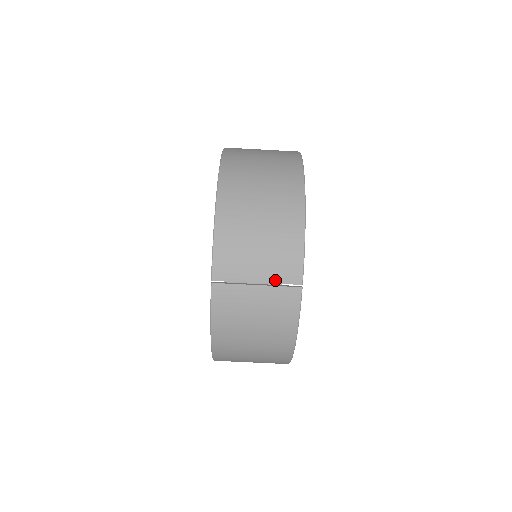
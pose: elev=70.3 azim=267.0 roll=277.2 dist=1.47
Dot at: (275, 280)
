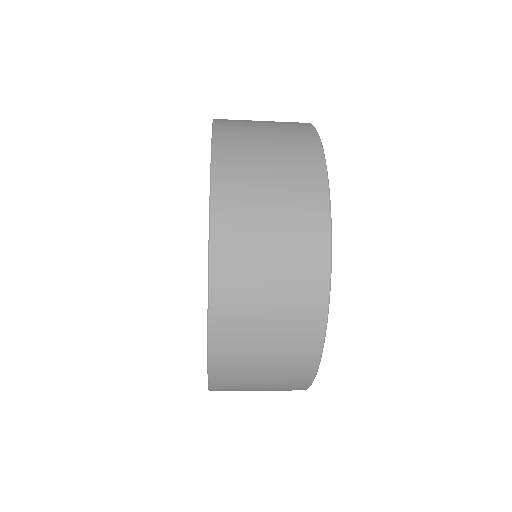
Dot at: occluded
